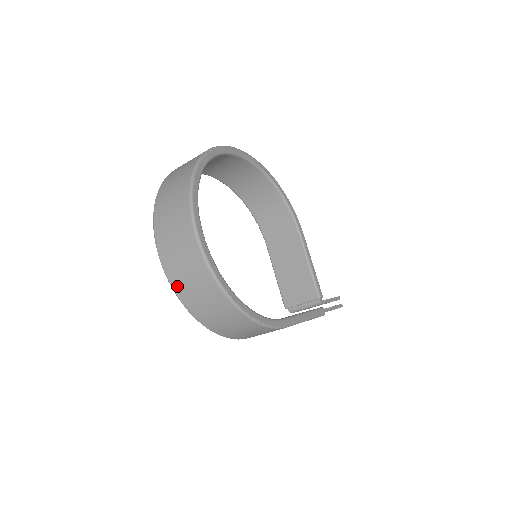
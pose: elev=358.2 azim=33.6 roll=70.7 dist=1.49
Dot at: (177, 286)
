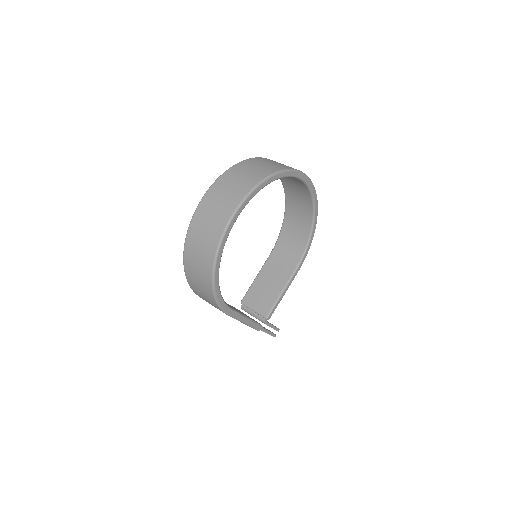
Dot at: (193, 228)
